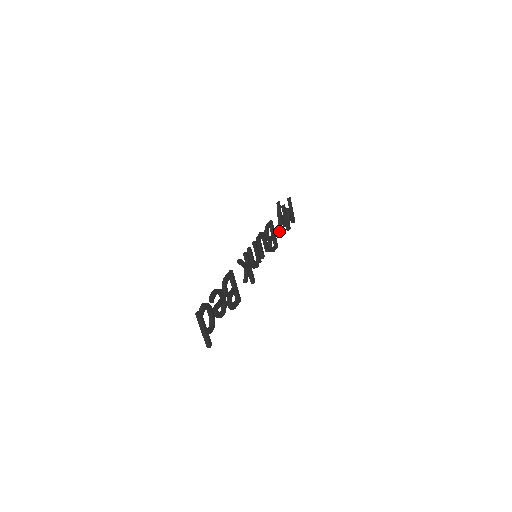
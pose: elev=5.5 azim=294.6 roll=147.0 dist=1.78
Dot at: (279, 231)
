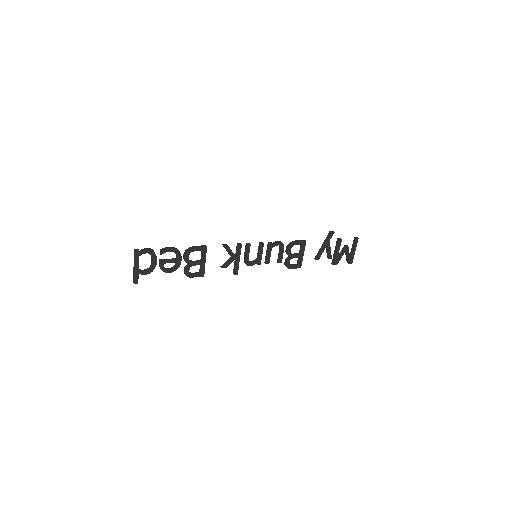
Dot at: (316, 257)
